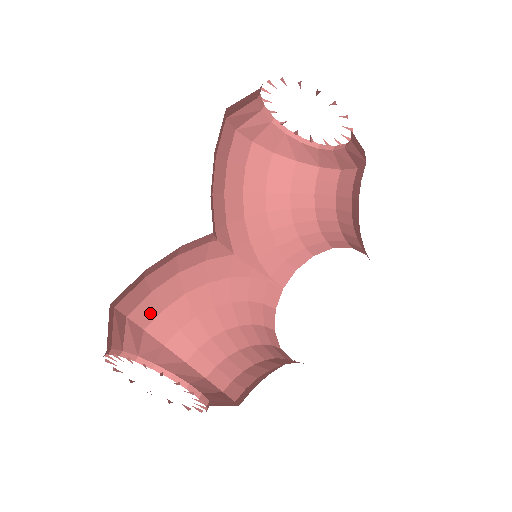
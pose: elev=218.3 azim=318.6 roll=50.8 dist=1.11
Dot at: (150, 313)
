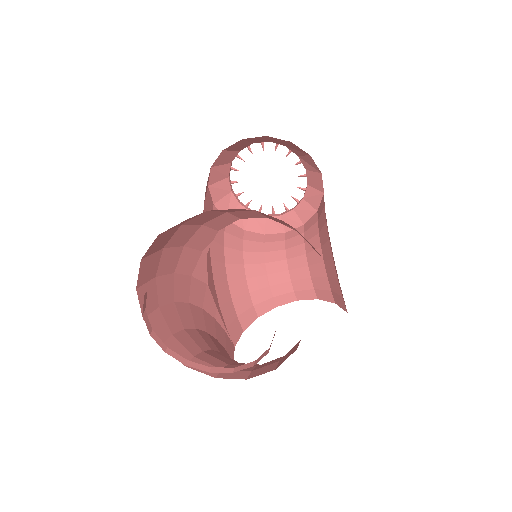
Dot at: (150, 302)
